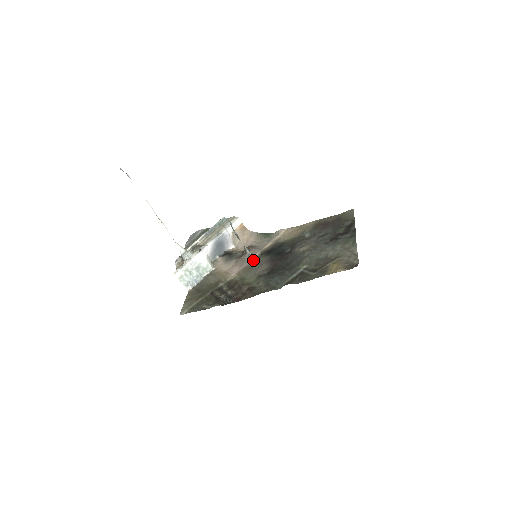
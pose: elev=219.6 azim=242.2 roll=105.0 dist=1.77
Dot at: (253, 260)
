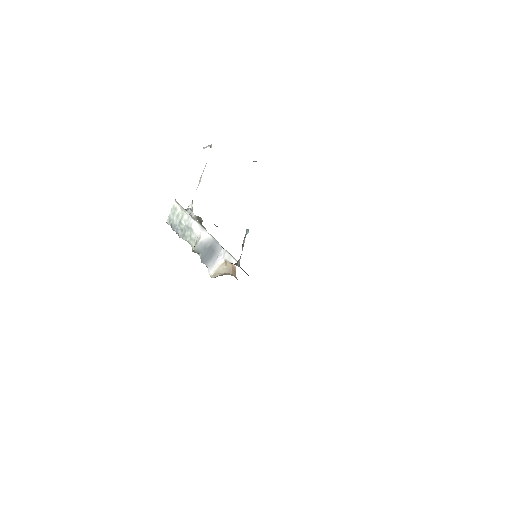
Dot at: occluded
